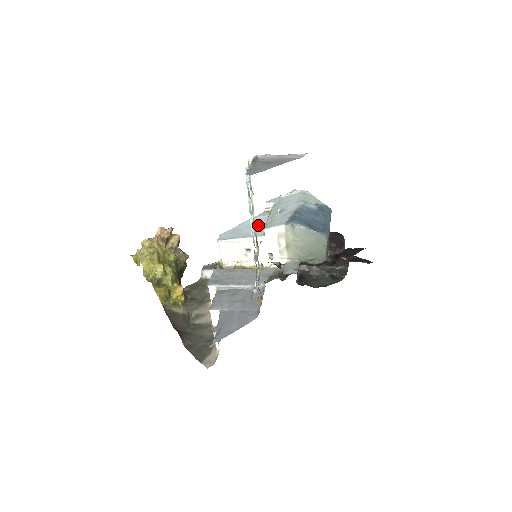
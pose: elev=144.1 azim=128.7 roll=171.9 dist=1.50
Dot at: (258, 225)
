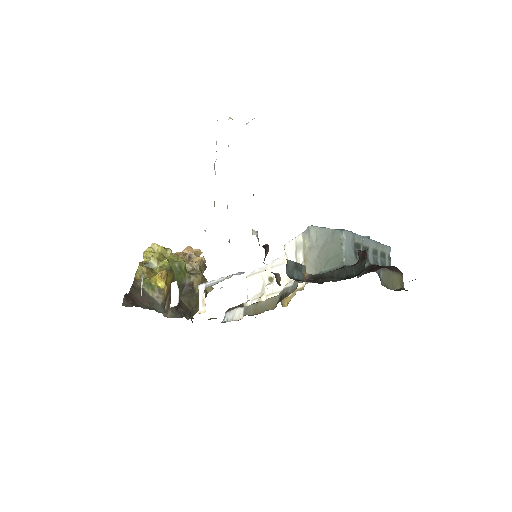
Dot at: occluded
